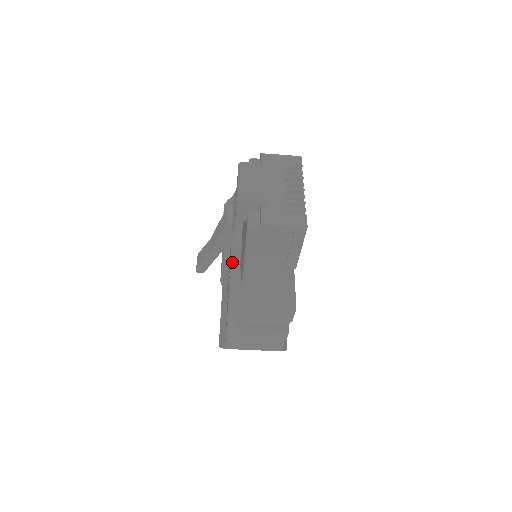
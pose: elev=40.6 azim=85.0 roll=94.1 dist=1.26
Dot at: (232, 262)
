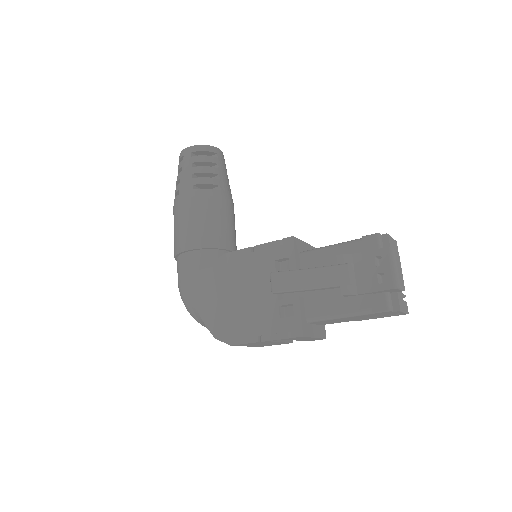
Dot at: occluded
